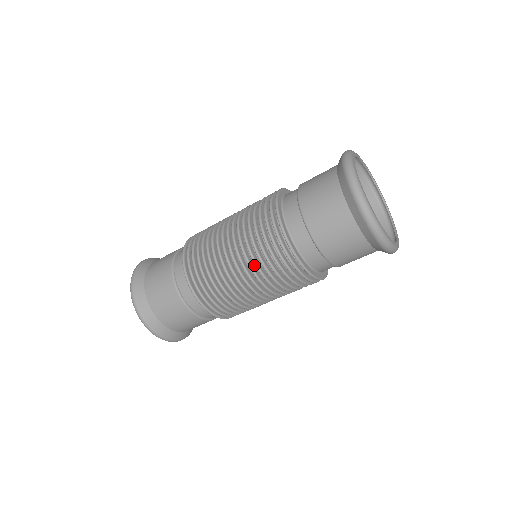
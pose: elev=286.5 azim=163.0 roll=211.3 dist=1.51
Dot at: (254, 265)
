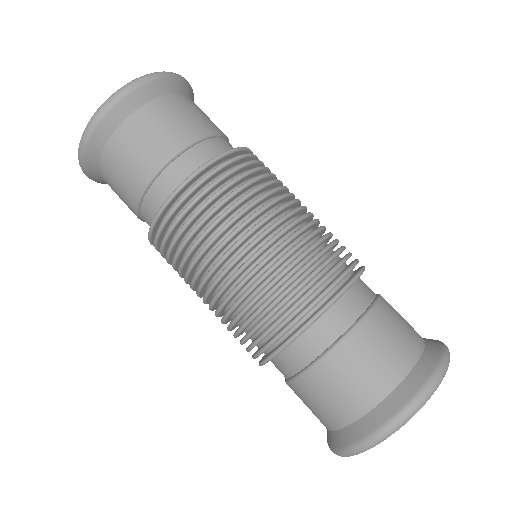
Dot at: (228, 304)
